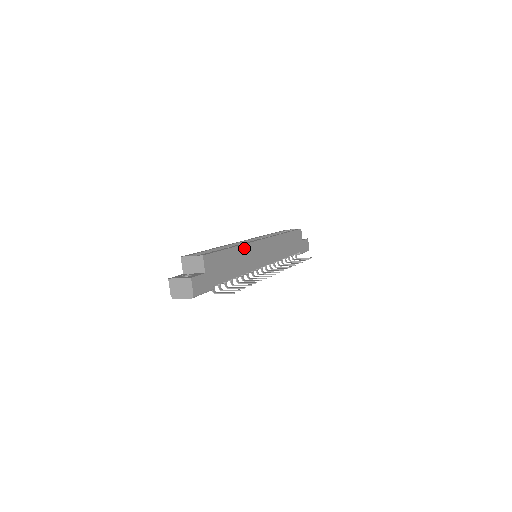
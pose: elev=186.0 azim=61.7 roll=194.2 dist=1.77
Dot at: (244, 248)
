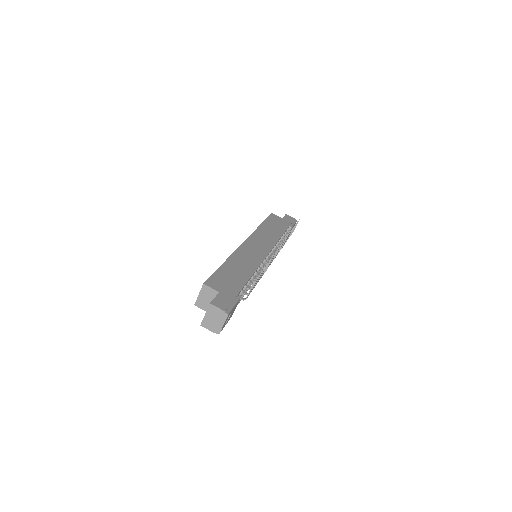
Dot at: (235, 256)
